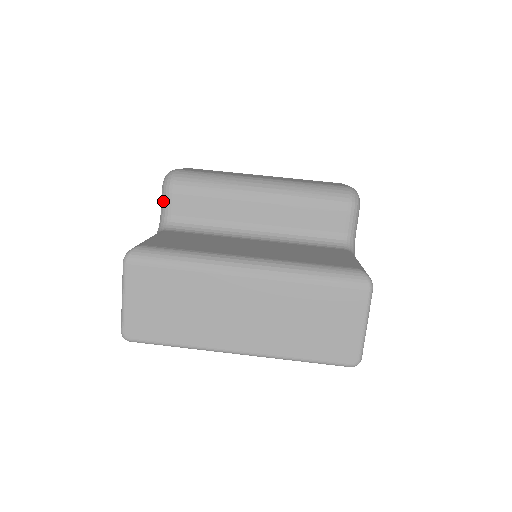
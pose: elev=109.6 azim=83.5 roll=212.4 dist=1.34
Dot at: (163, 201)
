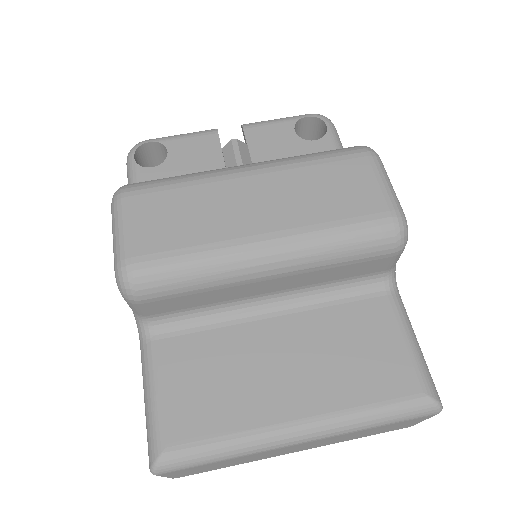
Dot at: (130, 307)
